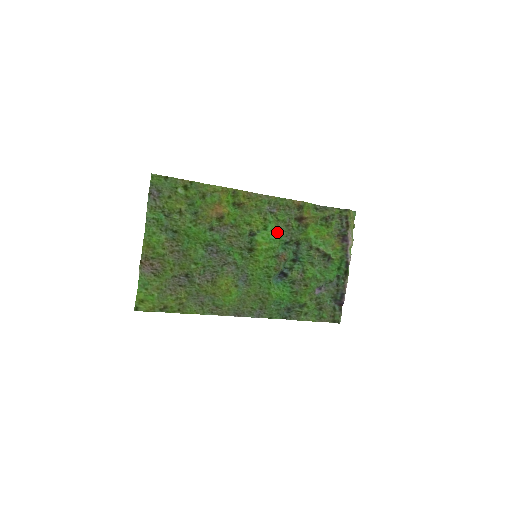
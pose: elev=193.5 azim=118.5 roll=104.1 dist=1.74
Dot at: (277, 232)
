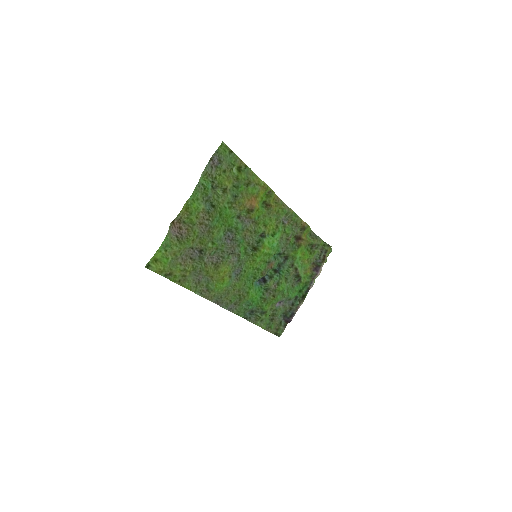
Dot at: (279, 242)
